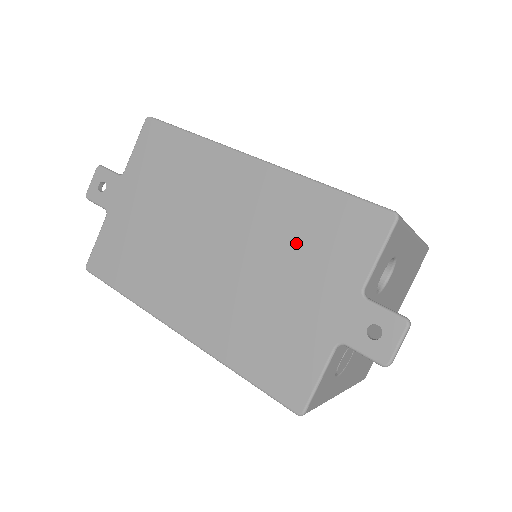
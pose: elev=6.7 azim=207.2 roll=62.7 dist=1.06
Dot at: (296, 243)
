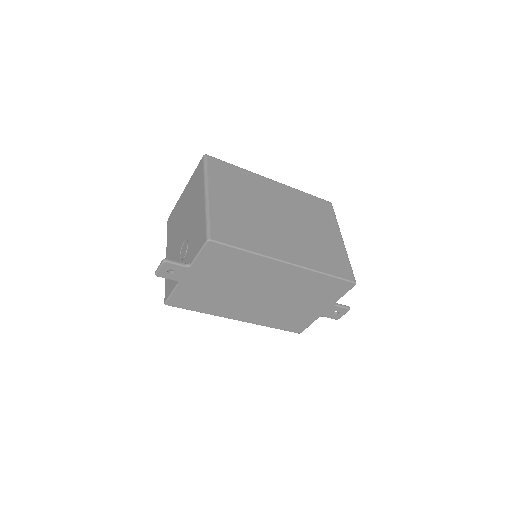
Dot at: (308, 292)
